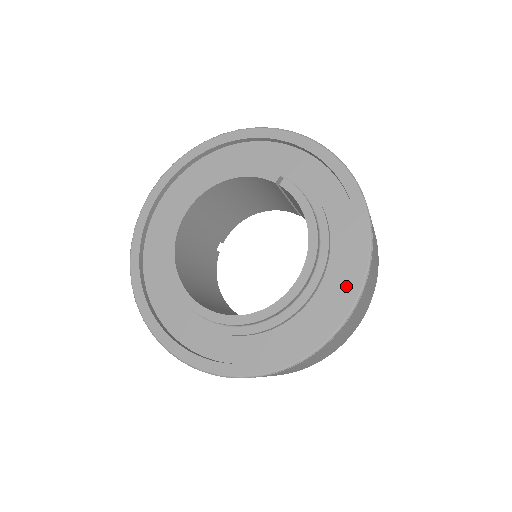
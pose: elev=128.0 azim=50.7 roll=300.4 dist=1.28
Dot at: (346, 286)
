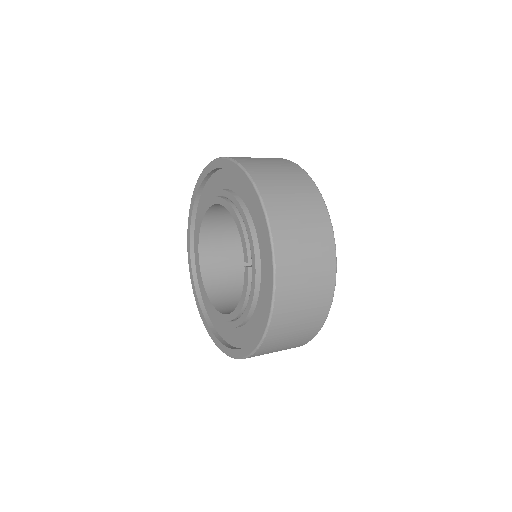
Dot at: (238, 345)
